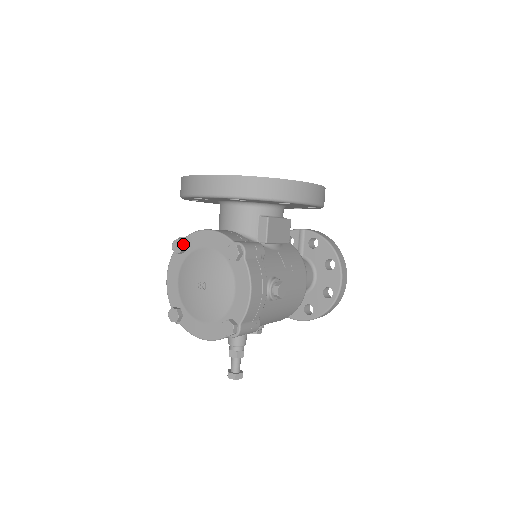
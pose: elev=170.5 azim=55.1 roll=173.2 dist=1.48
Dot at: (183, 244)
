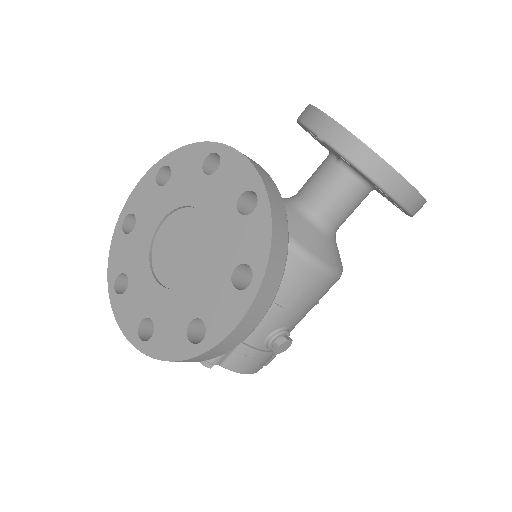
Dot at: occluded
